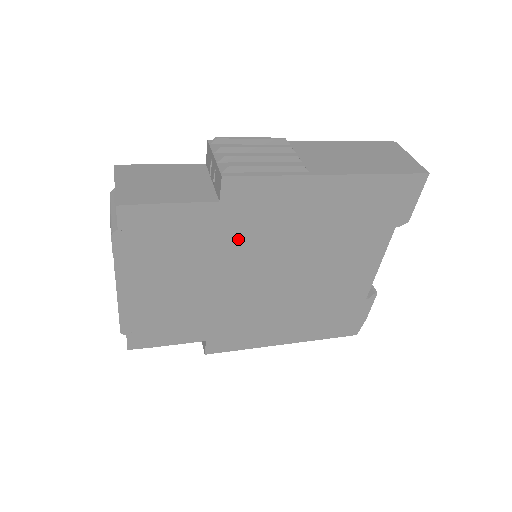
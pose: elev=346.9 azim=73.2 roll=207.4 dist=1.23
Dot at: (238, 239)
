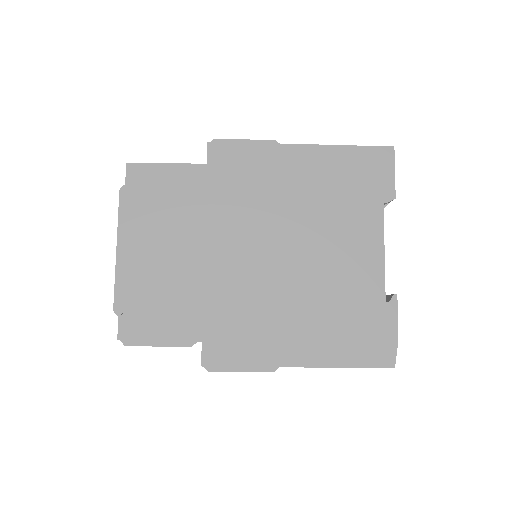
Dot at: (226, 204)
